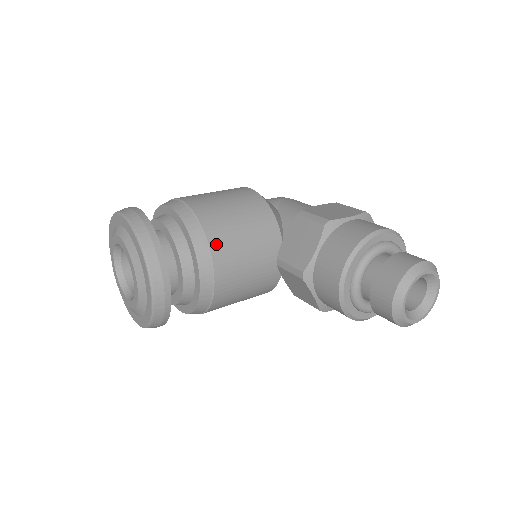
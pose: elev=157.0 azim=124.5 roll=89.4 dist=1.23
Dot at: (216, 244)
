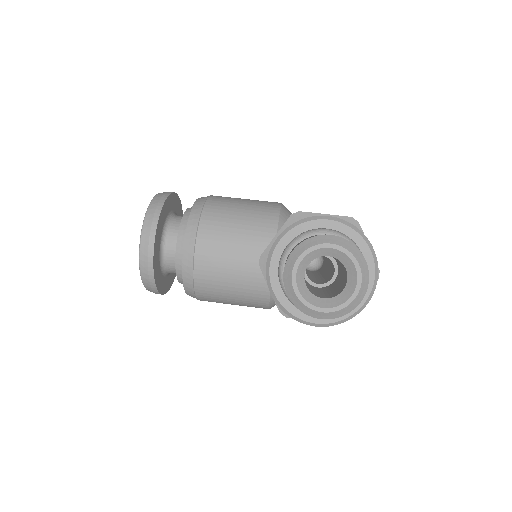
Dot at: (207, 222)
